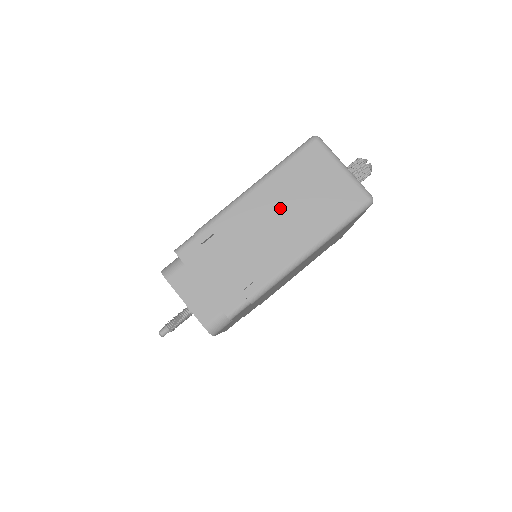
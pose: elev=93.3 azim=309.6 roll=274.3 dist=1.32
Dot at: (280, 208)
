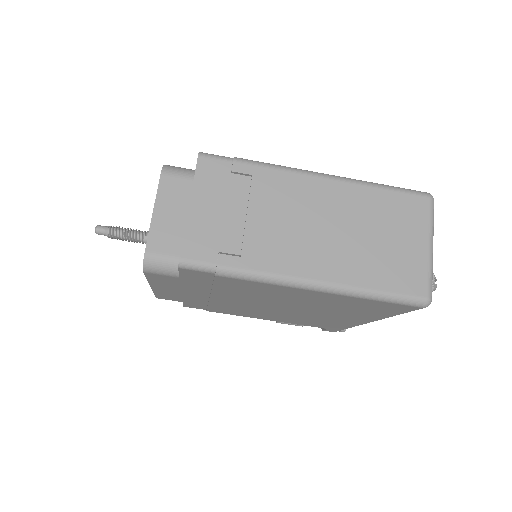
Dot at: (337, 219)
